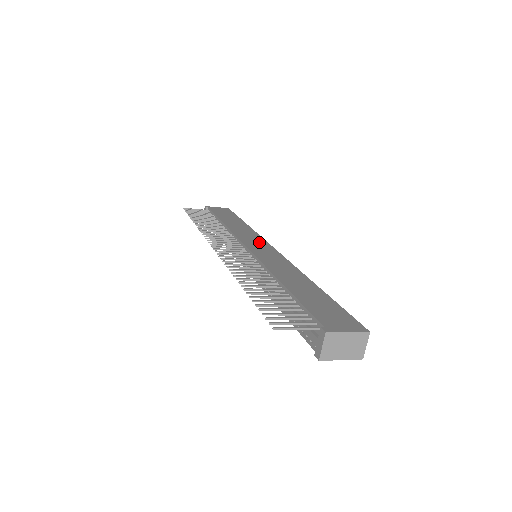
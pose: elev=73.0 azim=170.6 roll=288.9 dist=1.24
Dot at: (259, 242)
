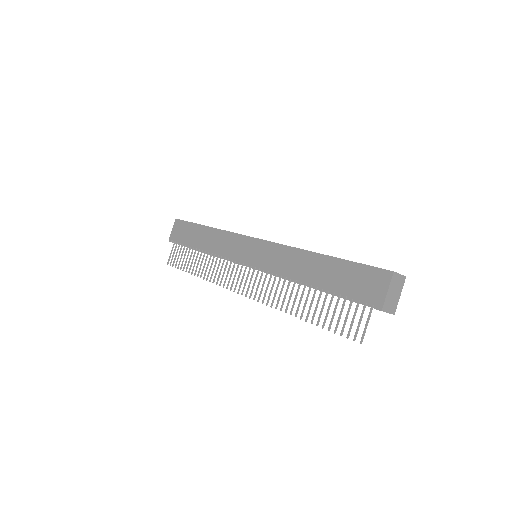
Dot at: (242, 244)
